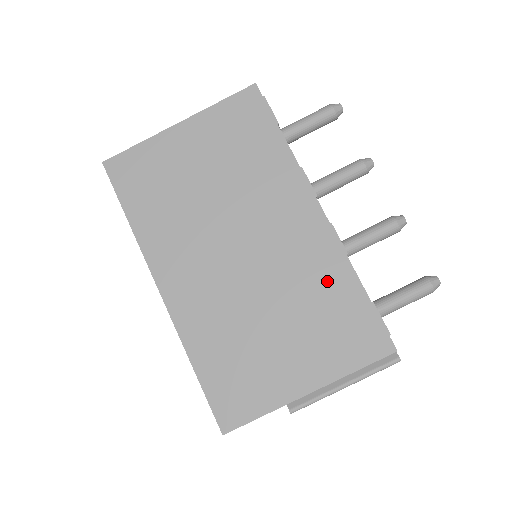
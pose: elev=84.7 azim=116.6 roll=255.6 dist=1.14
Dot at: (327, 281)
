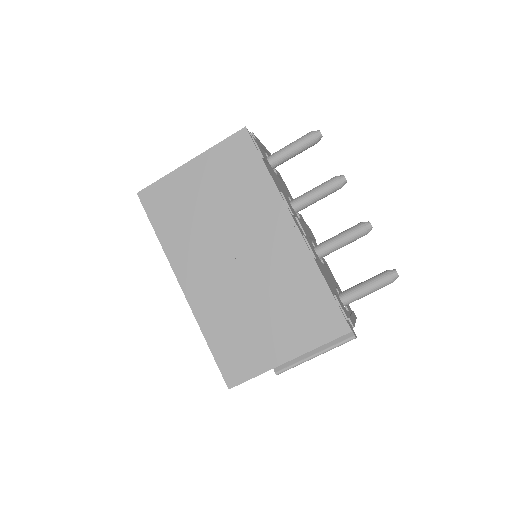
Dot at: (300, 280)
